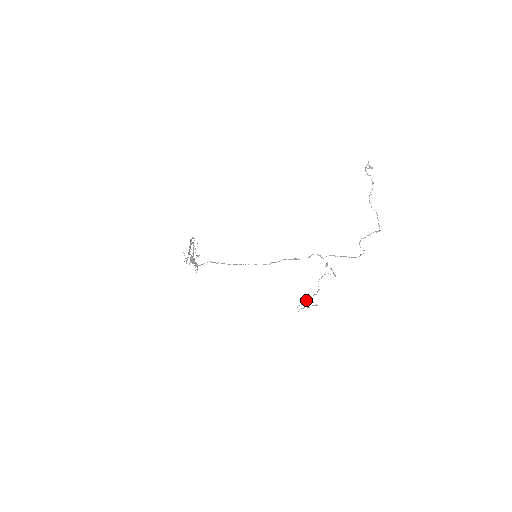
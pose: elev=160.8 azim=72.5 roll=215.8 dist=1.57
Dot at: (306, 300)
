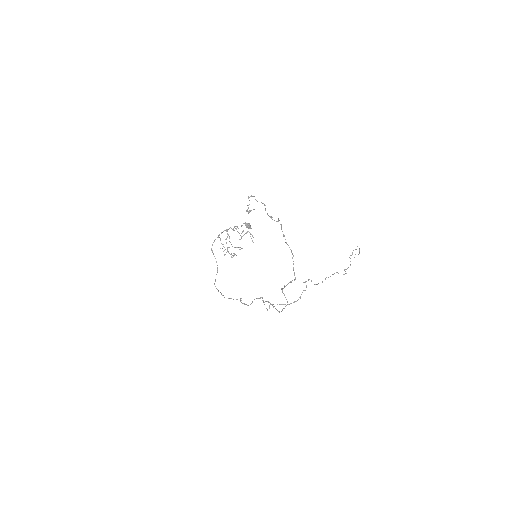
Dot at: occluded
